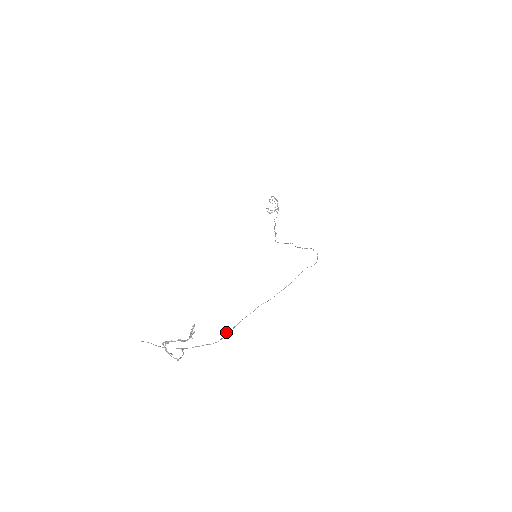
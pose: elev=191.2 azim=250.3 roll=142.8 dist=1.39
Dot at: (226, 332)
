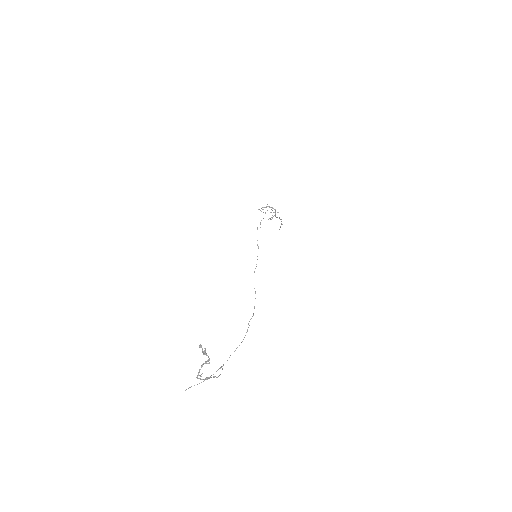
Dot at: occluded
